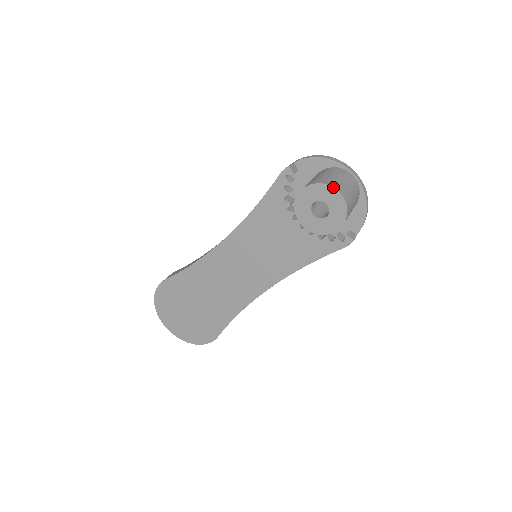
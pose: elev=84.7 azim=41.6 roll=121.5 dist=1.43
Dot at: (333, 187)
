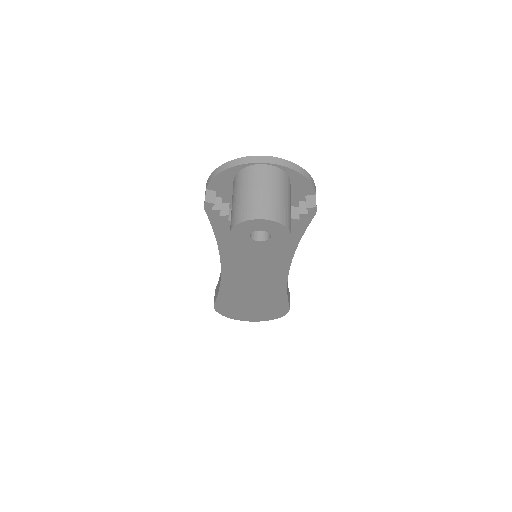
Dot at: (251, 220)
